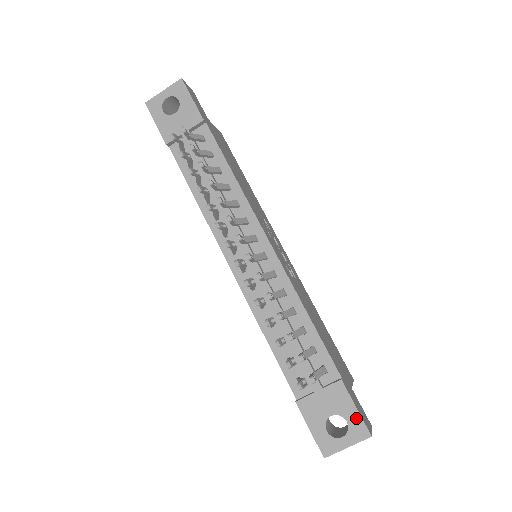
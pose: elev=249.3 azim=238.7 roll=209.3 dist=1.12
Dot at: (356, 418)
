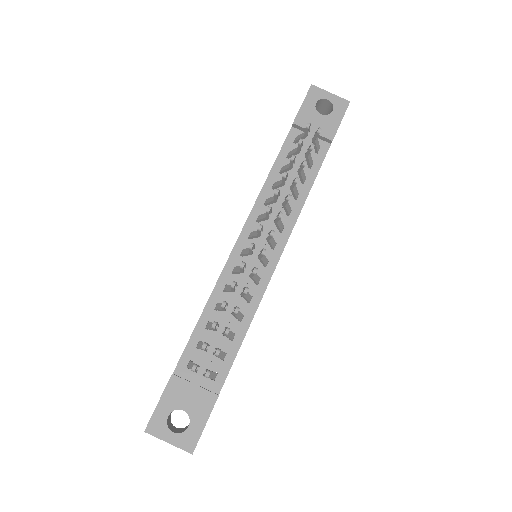
Dot at: (197, 431)
